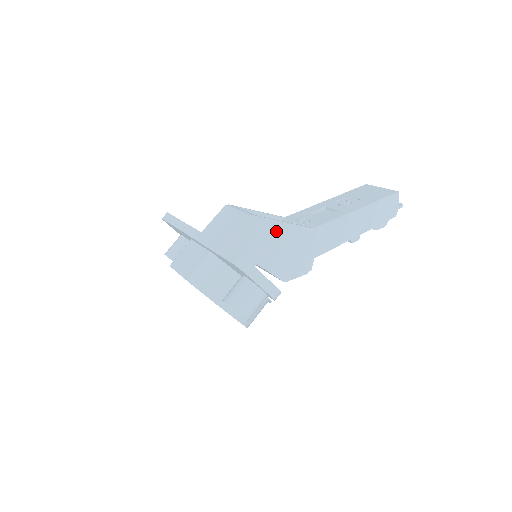
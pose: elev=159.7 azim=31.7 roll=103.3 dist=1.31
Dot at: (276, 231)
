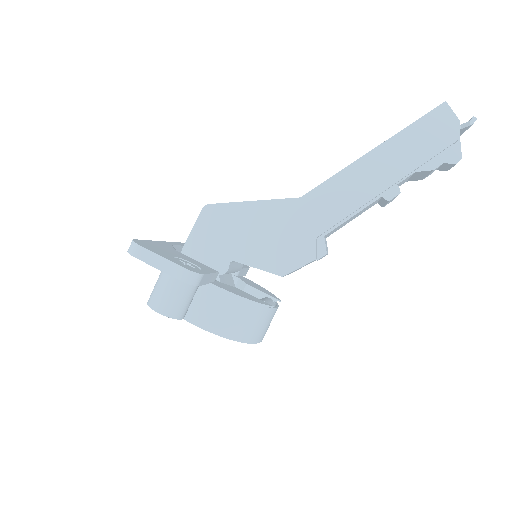
Dot at: (244, 215)
